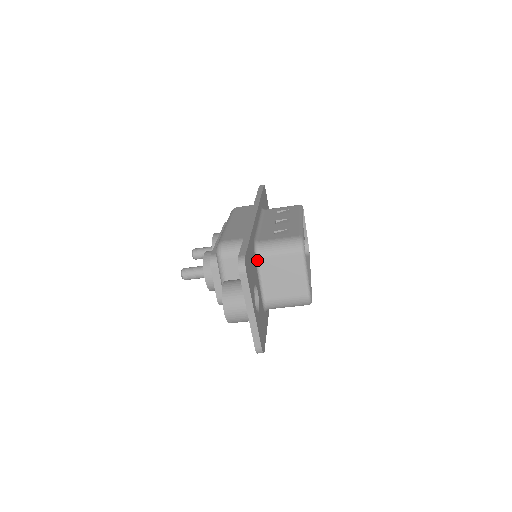
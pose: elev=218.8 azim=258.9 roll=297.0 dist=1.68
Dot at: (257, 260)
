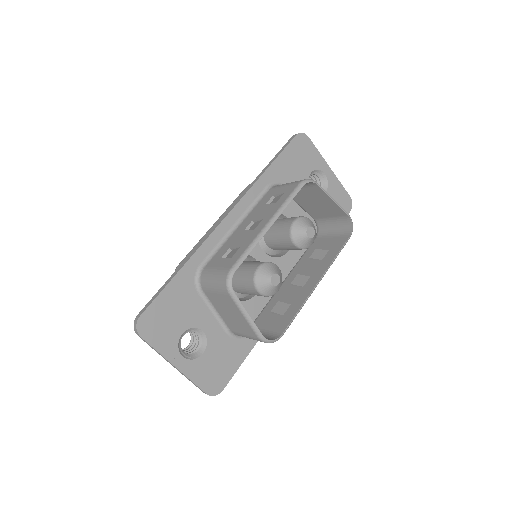
Dot at: (202, 292)
